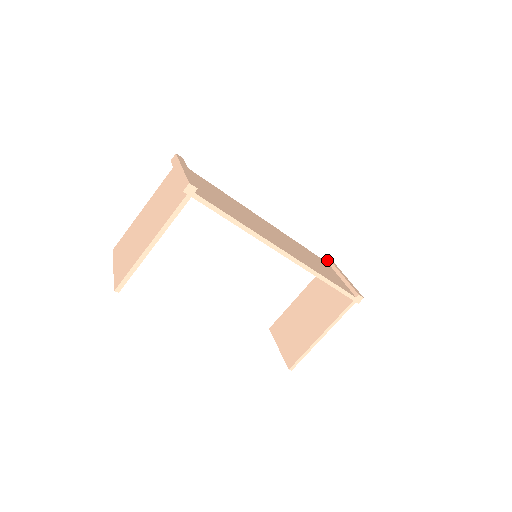
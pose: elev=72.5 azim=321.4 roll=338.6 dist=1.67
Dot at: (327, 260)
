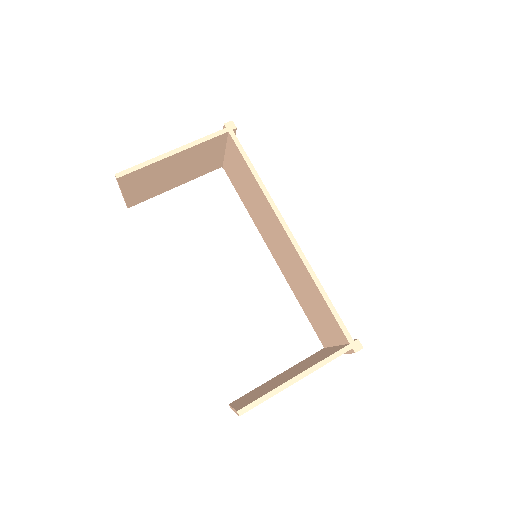
Dot at: occluded
